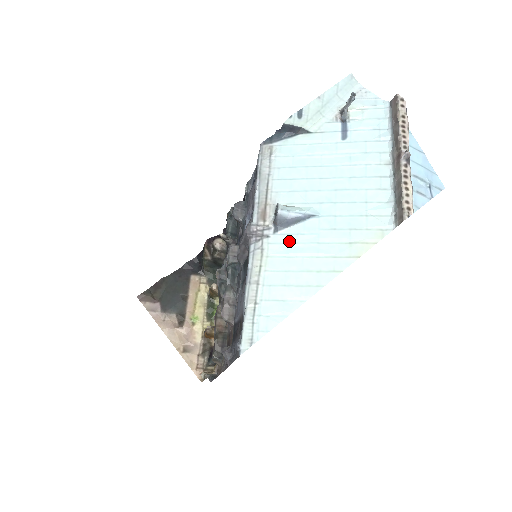
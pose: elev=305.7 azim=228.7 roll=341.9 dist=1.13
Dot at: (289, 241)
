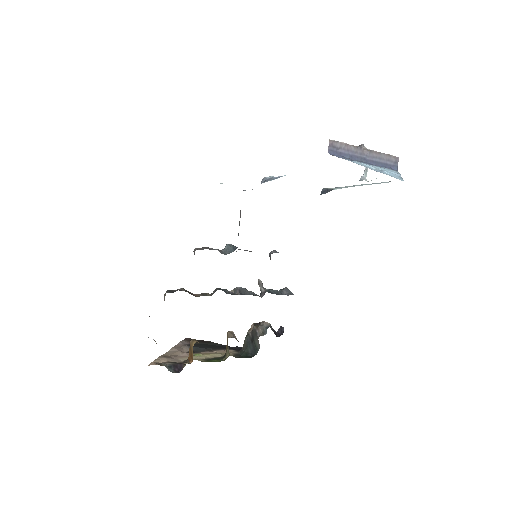
Dot at: occluded
